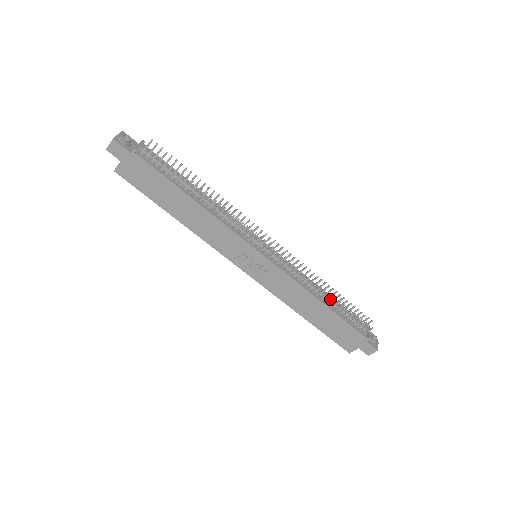
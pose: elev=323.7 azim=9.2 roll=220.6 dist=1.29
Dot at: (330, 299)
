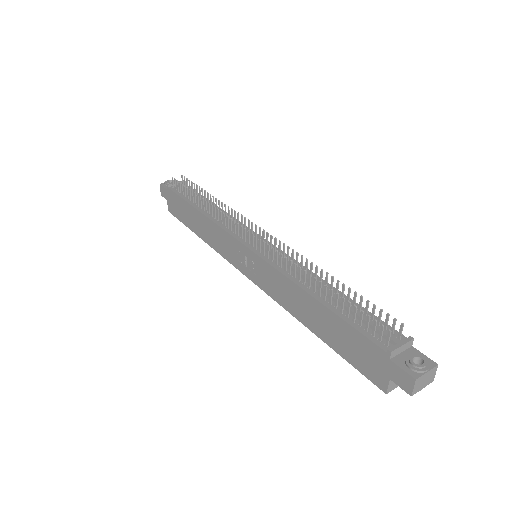
Dot at: occluded
